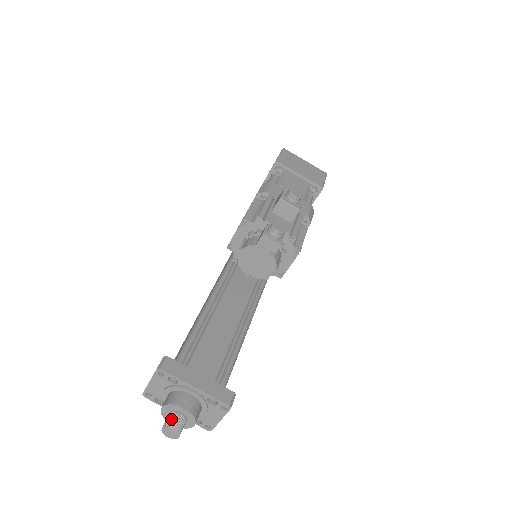
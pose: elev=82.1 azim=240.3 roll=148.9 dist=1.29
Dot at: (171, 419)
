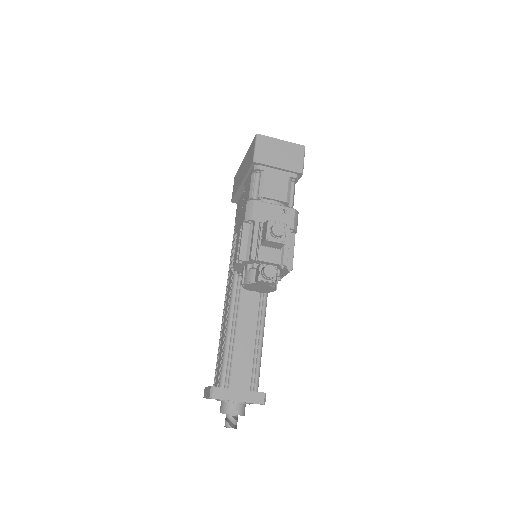
Dot at: (228, 421)
